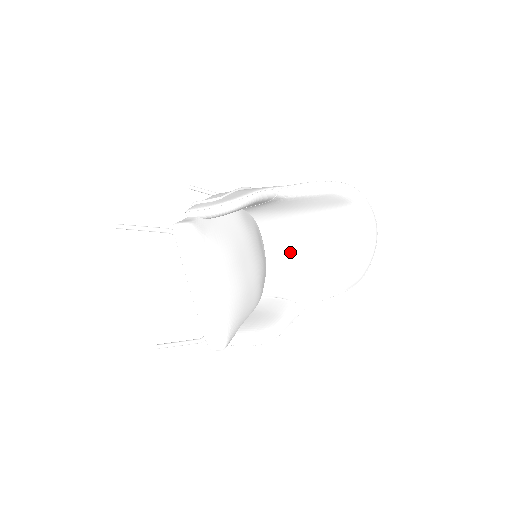
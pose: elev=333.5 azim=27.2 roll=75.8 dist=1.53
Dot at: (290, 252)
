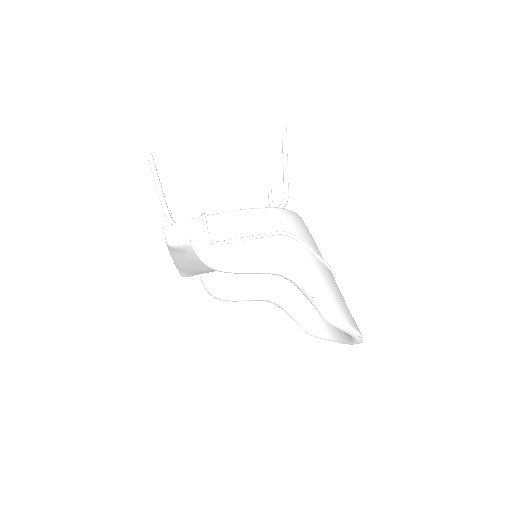
Dot at: occluded
